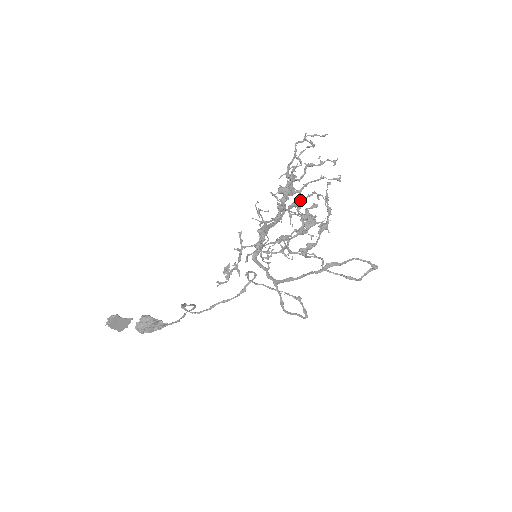
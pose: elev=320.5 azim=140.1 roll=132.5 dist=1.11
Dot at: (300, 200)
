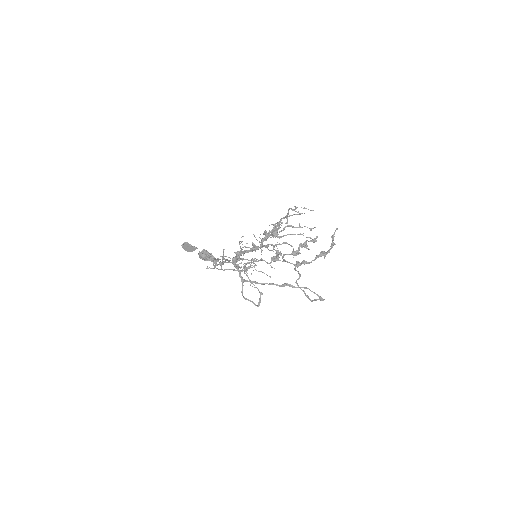
Dot at: (272, 244)
